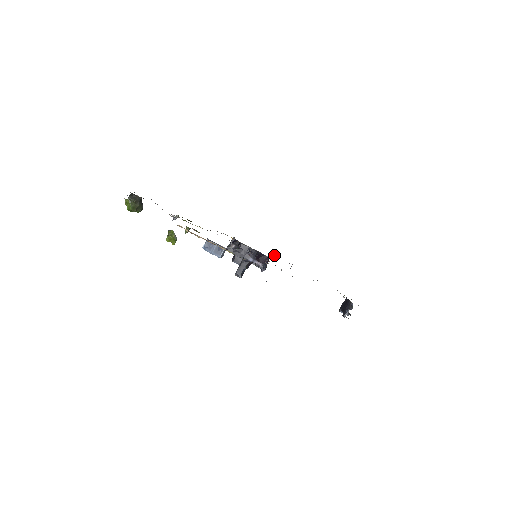
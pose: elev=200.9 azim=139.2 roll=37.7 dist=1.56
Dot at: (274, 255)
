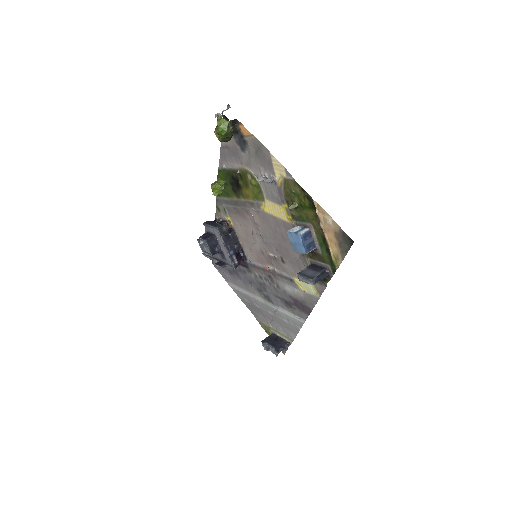
Dot at: occluded
